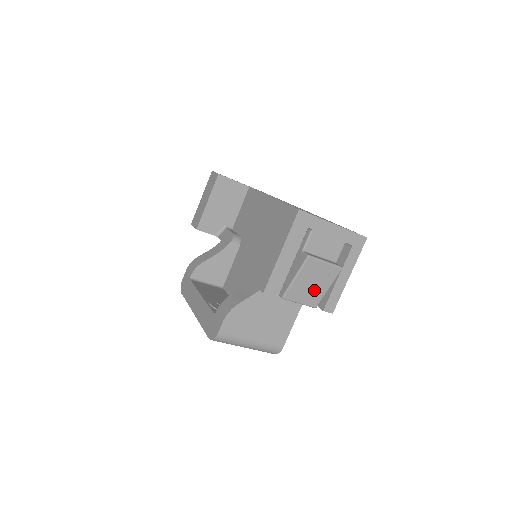
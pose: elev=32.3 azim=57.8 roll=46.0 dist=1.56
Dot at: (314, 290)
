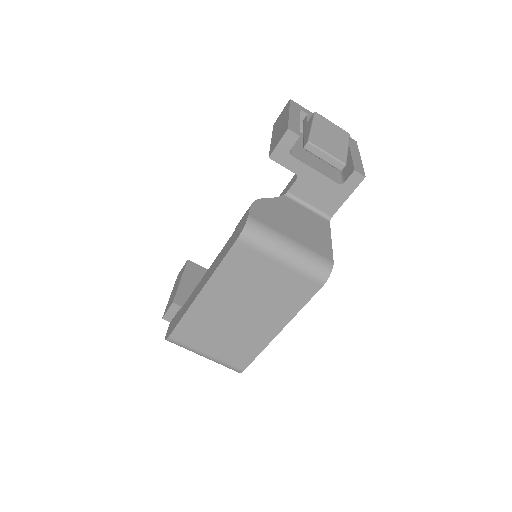
Dot at: (335, 145)
